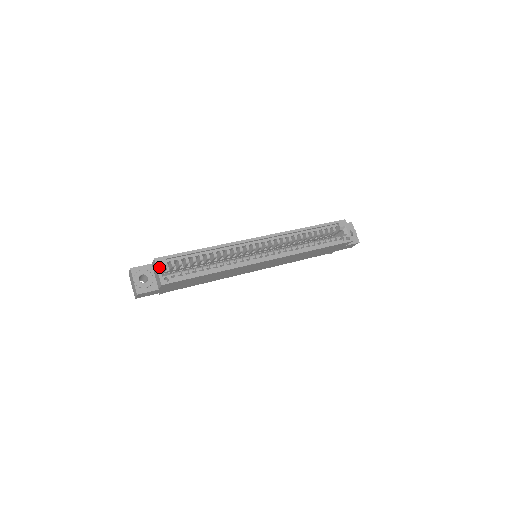
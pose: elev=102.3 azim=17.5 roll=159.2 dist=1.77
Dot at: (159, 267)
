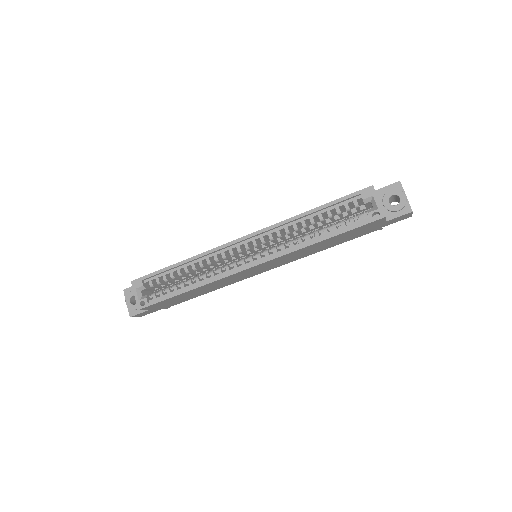
Dot at: (136, 290)
